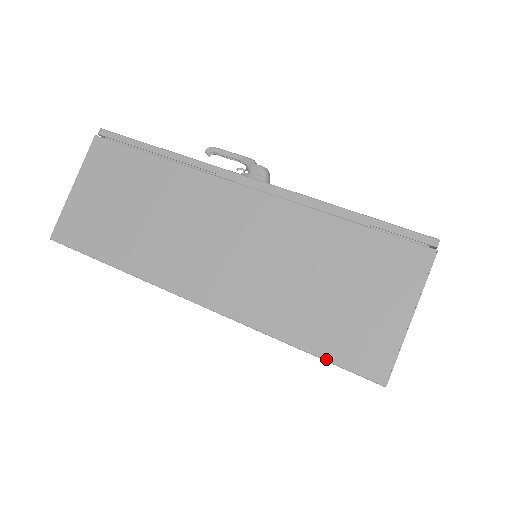
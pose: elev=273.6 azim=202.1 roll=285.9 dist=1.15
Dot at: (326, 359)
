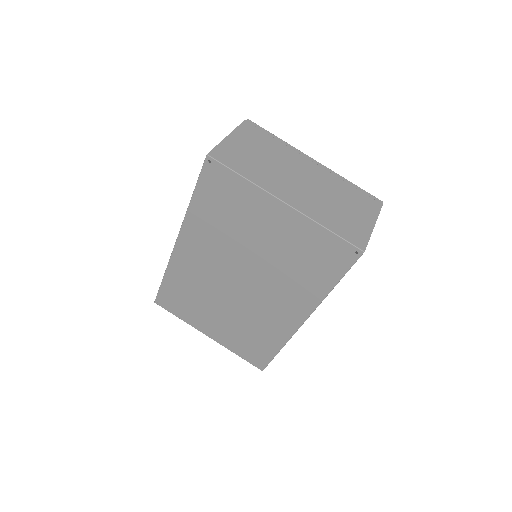
Dot at: (197, 183)
